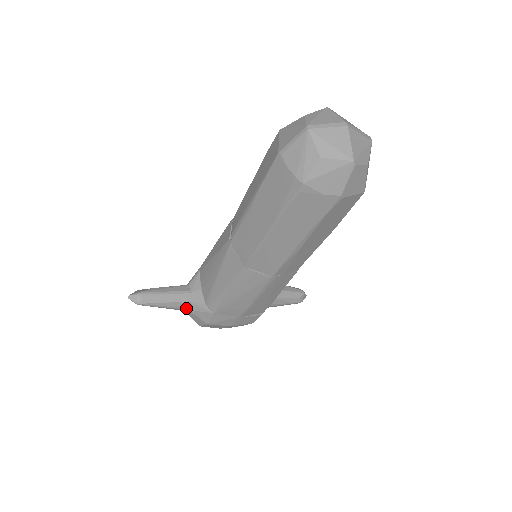
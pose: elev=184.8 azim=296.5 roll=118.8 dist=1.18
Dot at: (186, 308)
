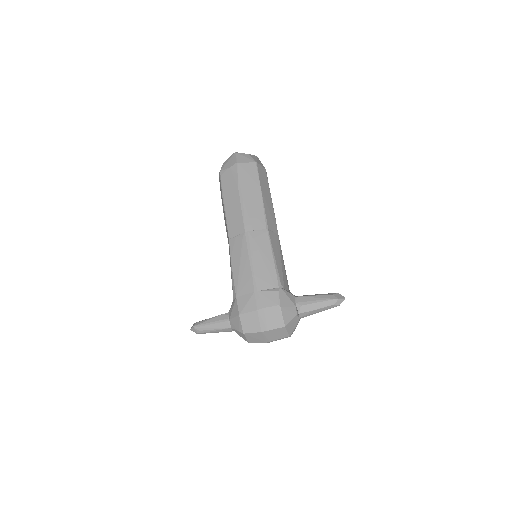
Dot at: (227, 319)
